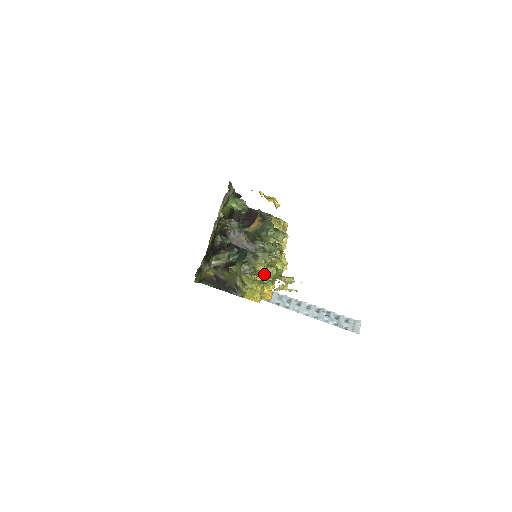
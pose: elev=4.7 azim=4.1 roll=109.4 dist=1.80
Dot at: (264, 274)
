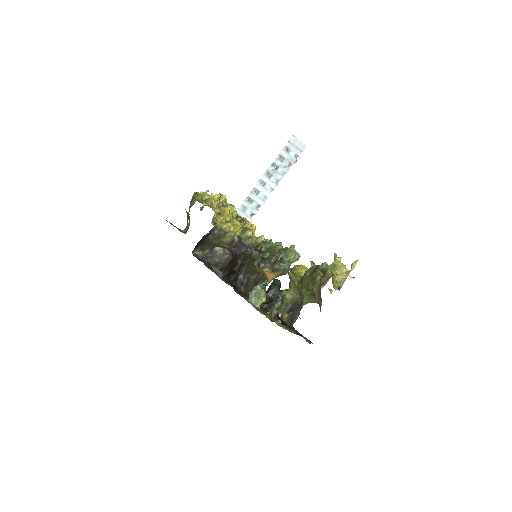
Dot at: (338, 289)
